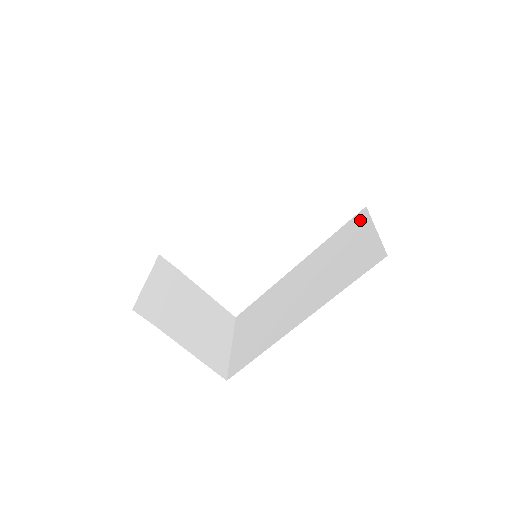
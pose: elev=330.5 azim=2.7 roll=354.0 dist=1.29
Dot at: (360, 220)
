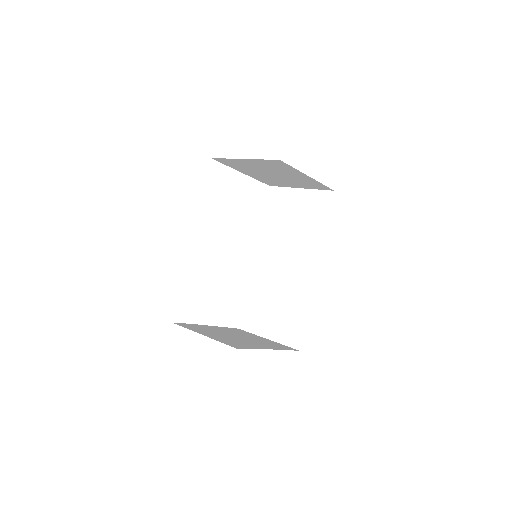
Dot at: (277, 195)
